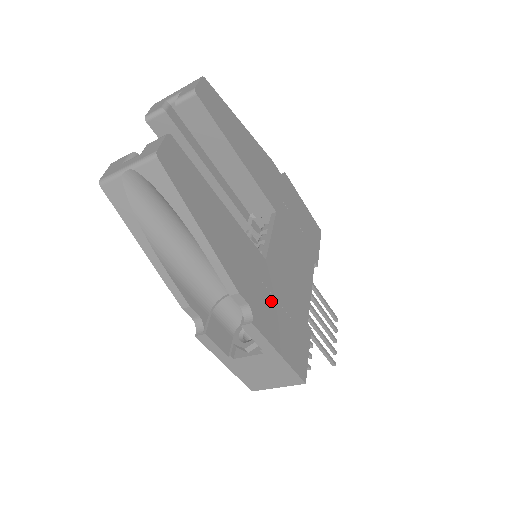
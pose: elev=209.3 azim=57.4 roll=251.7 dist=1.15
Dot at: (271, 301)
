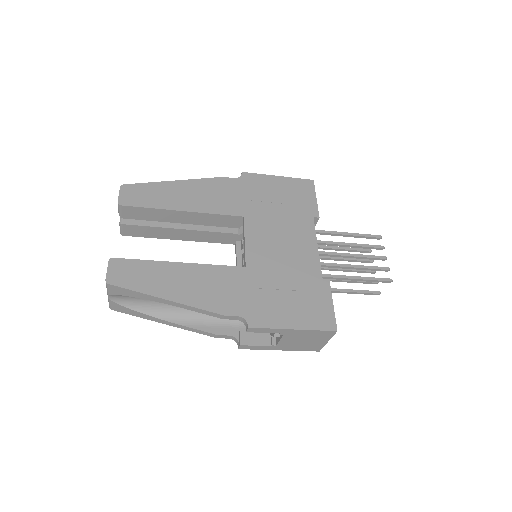
Dot at: (265, 295)
